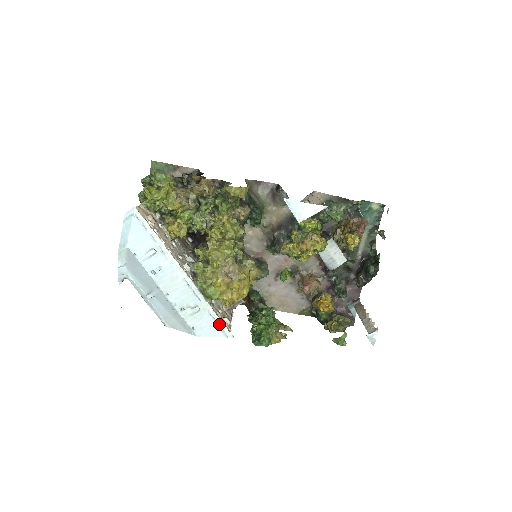
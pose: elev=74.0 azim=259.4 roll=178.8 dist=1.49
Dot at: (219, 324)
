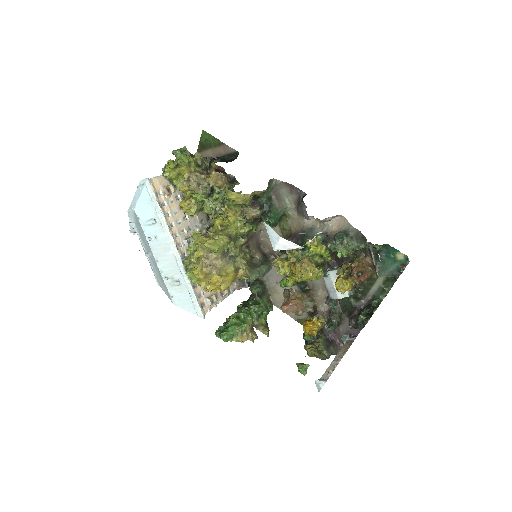
Dot at: (195, 303)
